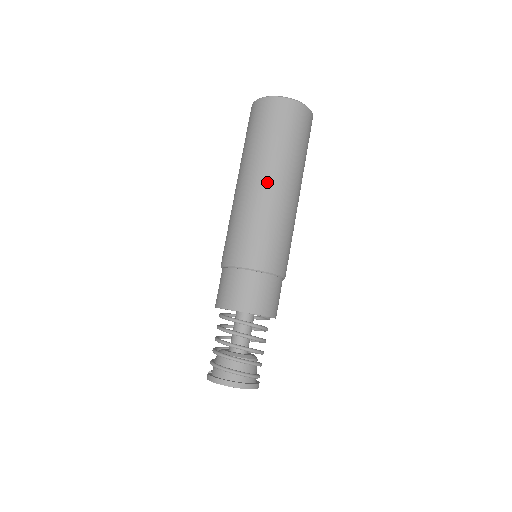
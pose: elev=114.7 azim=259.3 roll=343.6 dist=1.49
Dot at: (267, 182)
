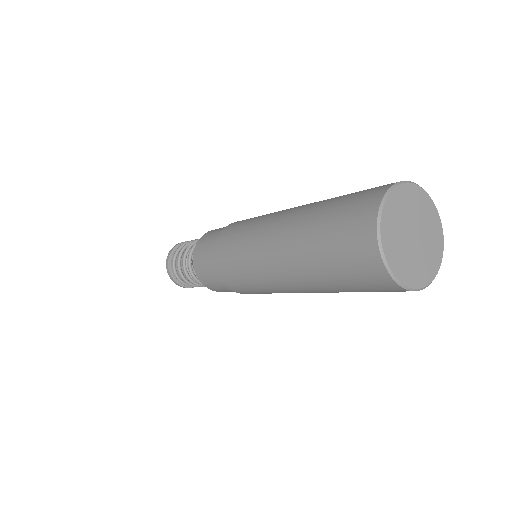
Dot at: (280, 269)
